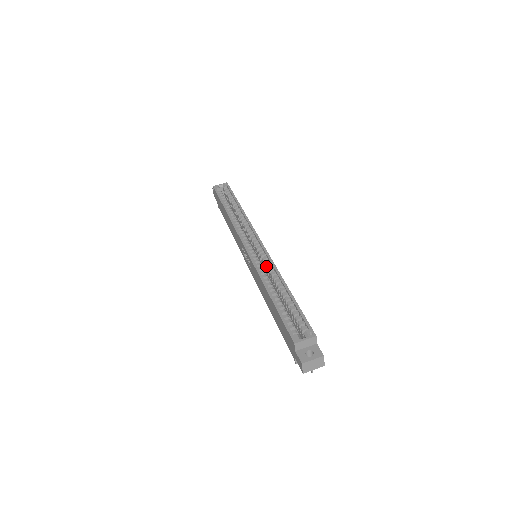
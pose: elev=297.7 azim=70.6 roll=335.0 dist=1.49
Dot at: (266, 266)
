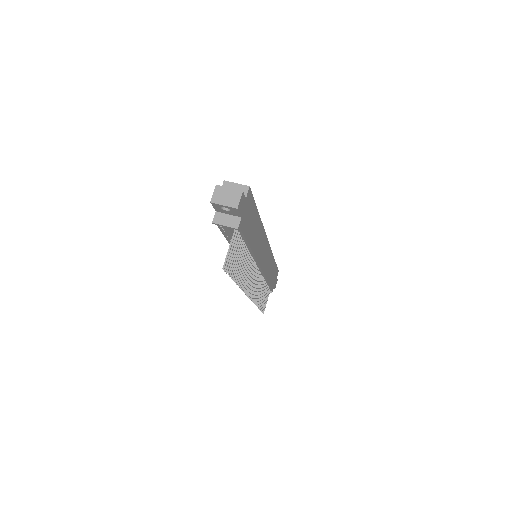
Dot at: occluded
